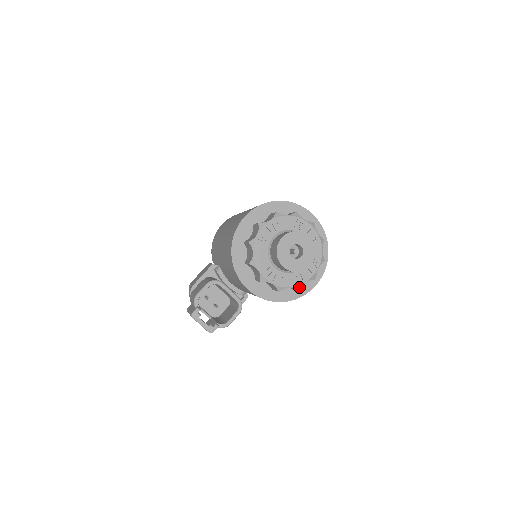
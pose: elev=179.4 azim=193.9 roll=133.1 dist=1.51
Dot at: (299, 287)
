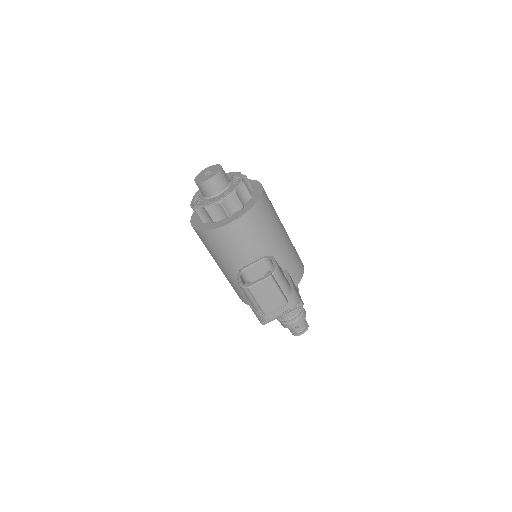
Dot at: (242, 183)
